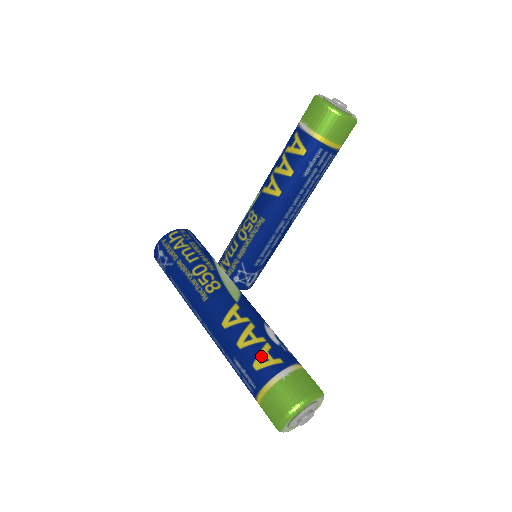
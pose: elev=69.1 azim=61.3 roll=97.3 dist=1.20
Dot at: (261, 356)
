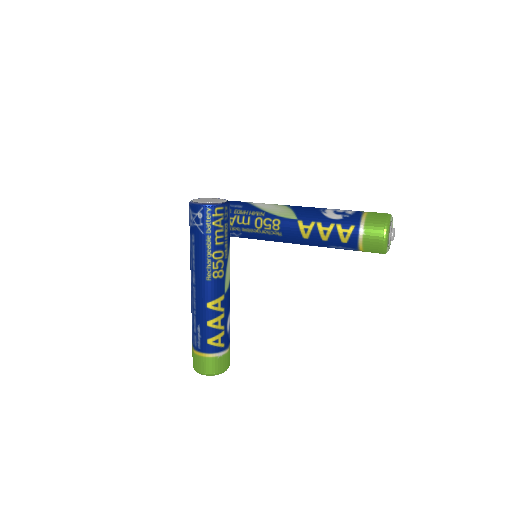
Dot at: (216, 338)
